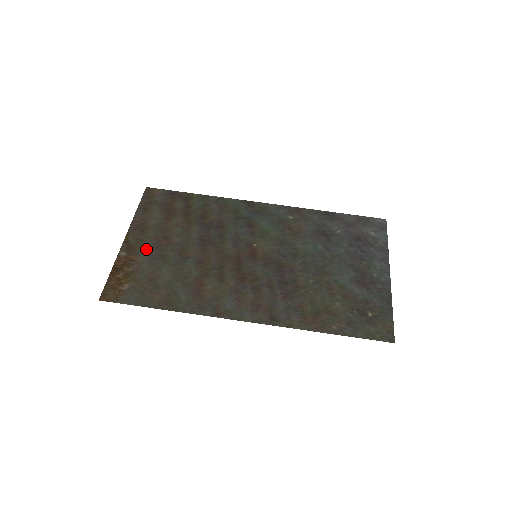
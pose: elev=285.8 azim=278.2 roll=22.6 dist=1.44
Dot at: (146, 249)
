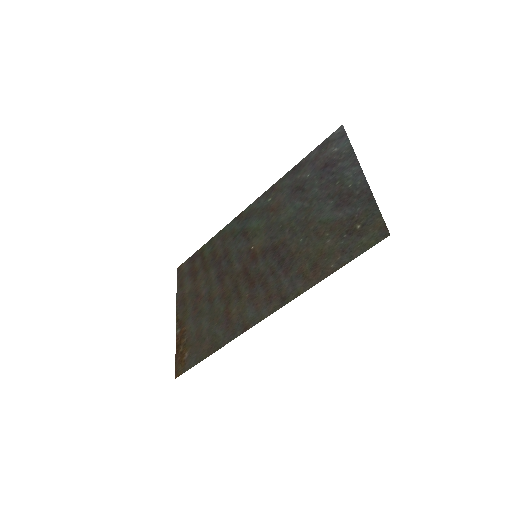
Dot at: (189, 316)
